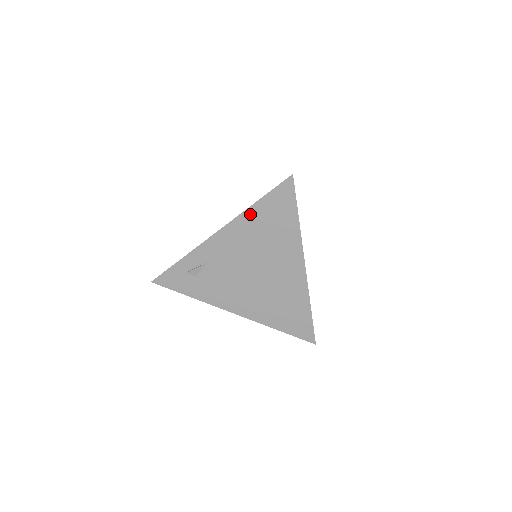
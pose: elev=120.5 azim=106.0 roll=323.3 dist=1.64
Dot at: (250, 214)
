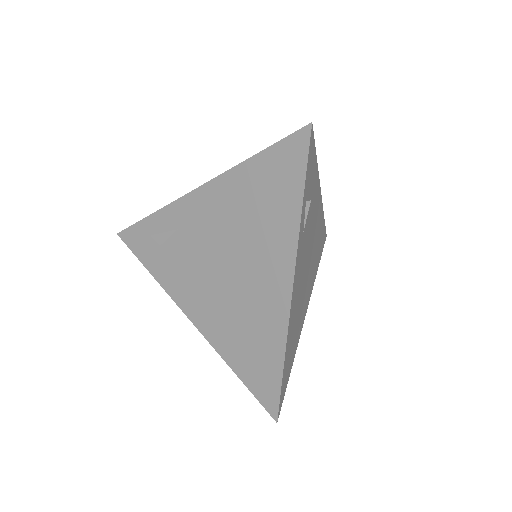
Dot at: (241, 174)
